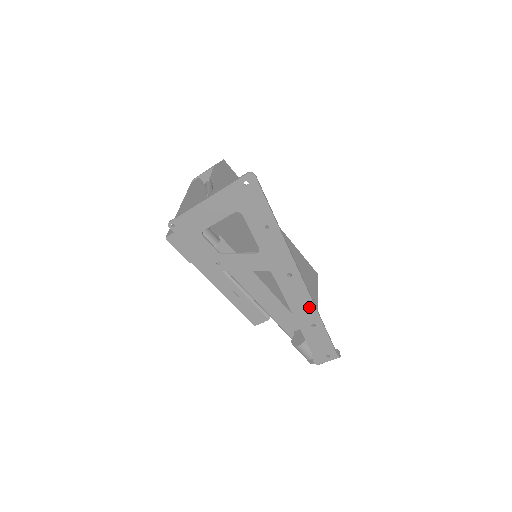
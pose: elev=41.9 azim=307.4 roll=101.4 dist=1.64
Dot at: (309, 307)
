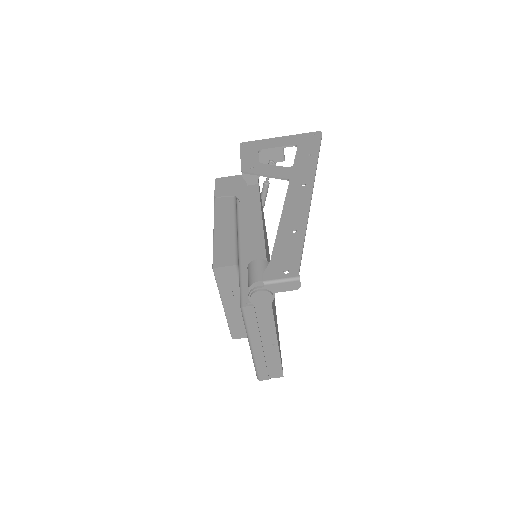
Dot at: (302, 213)
